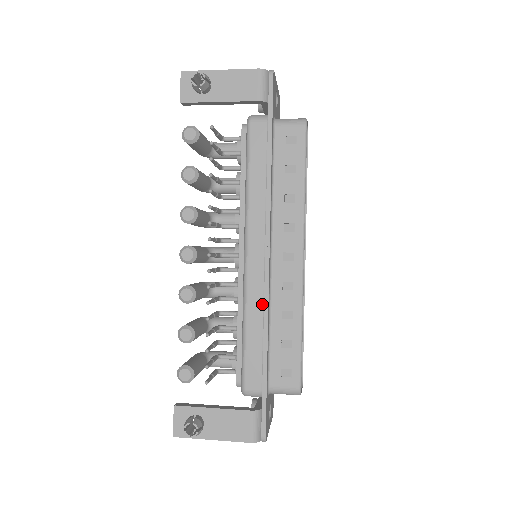
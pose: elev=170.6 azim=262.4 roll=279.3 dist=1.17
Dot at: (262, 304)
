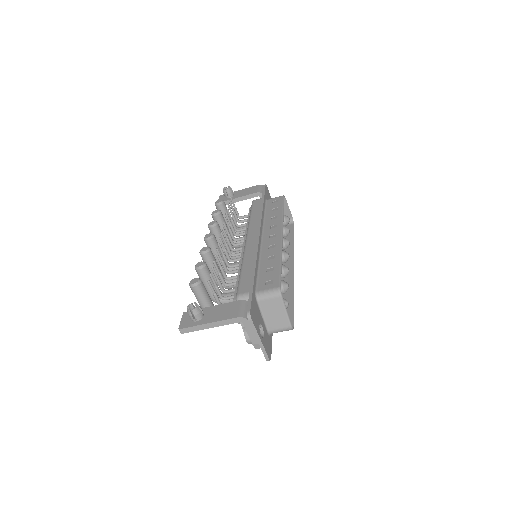
Dot at: occluded
